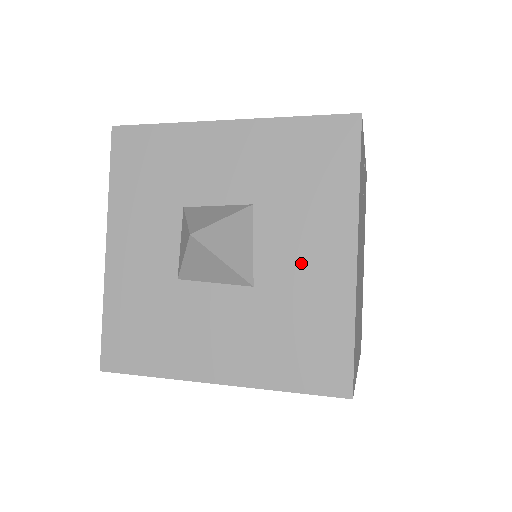
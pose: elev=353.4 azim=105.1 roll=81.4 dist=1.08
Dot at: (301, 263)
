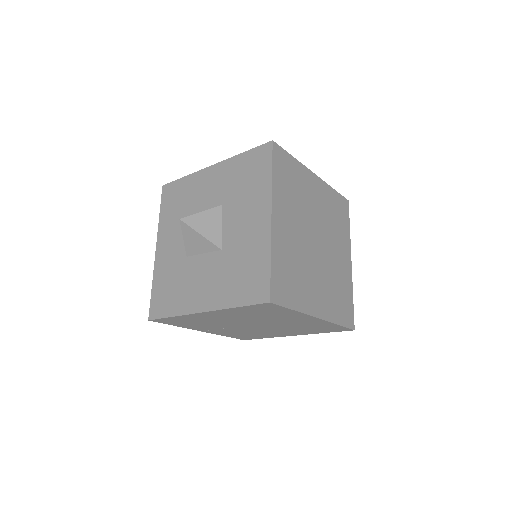
Dot at: (244, 229)
